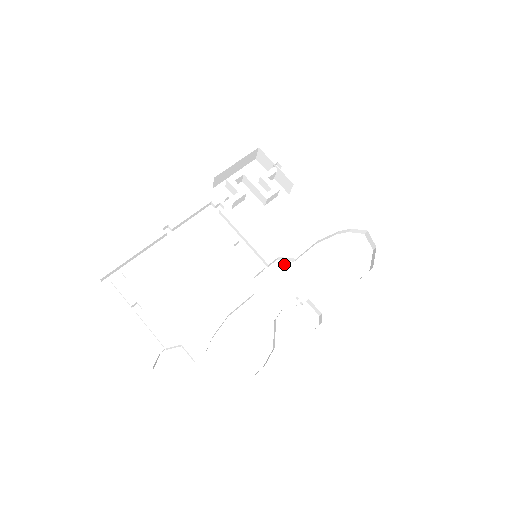
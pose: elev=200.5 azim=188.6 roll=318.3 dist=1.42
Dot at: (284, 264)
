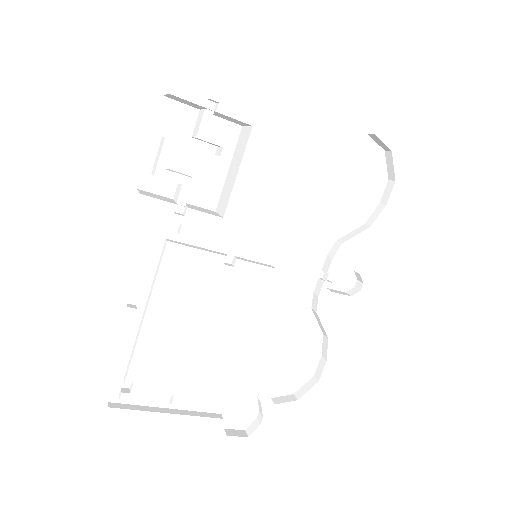
Dot at: (291, 241)
